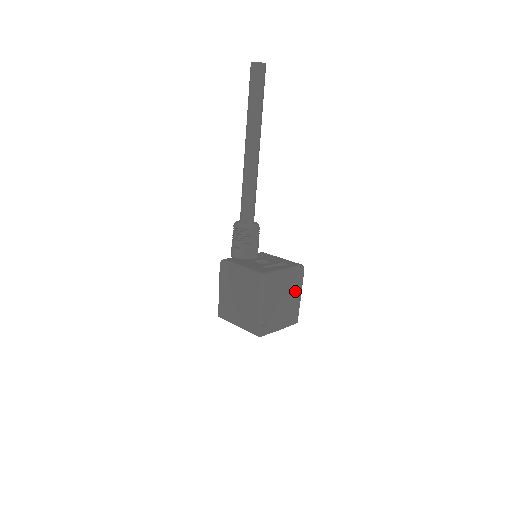
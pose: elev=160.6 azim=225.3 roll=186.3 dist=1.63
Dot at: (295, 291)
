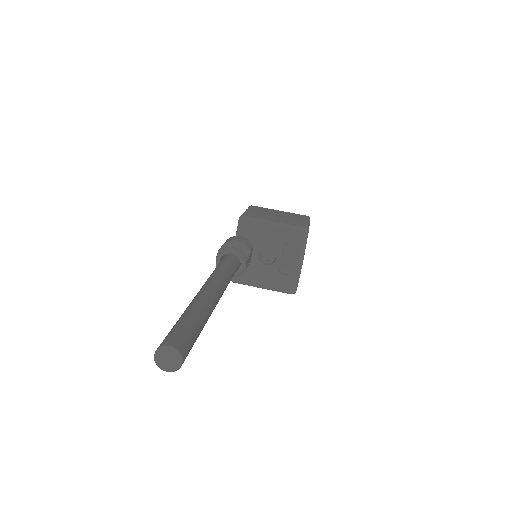
Dot at: occluded
